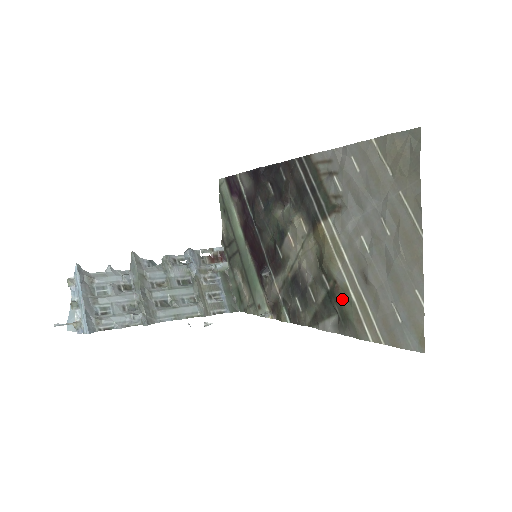
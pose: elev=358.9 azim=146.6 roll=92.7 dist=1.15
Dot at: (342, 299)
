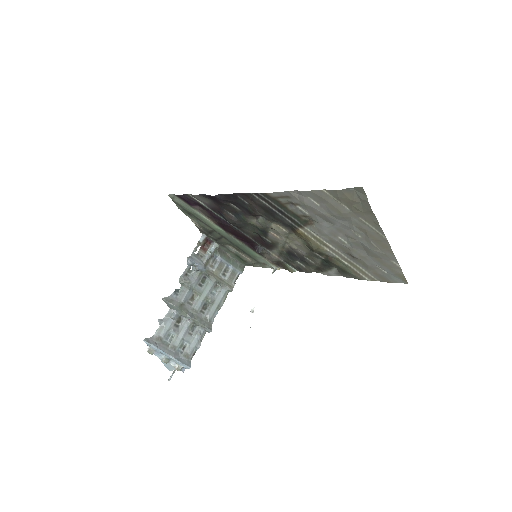
Dot at: (337, 264)
